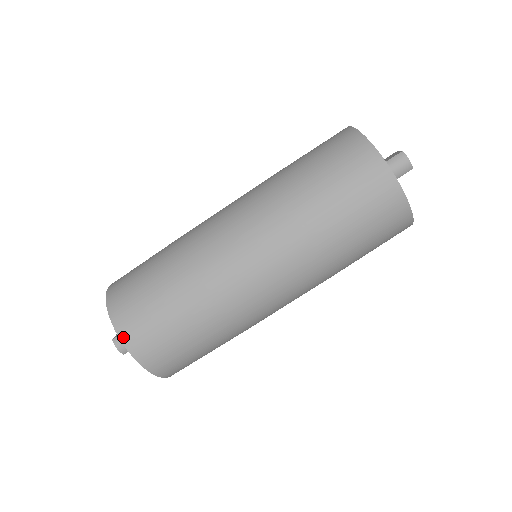
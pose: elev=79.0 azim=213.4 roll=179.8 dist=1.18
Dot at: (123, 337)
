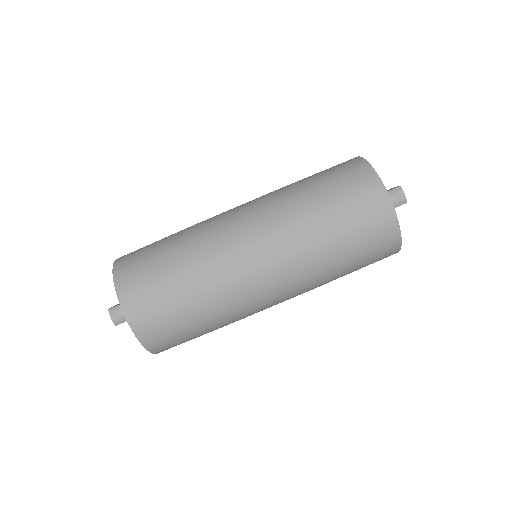
Dot at: (123, 303)
